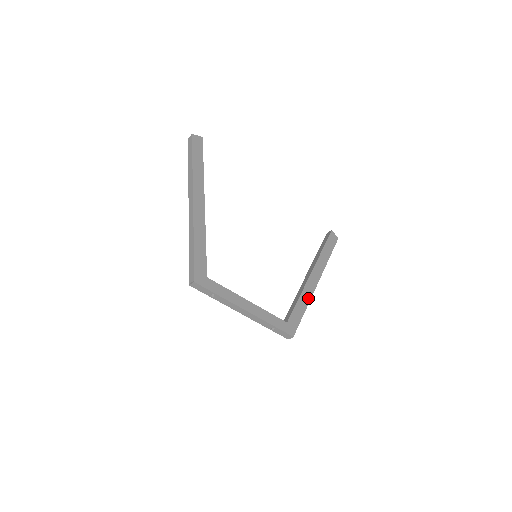
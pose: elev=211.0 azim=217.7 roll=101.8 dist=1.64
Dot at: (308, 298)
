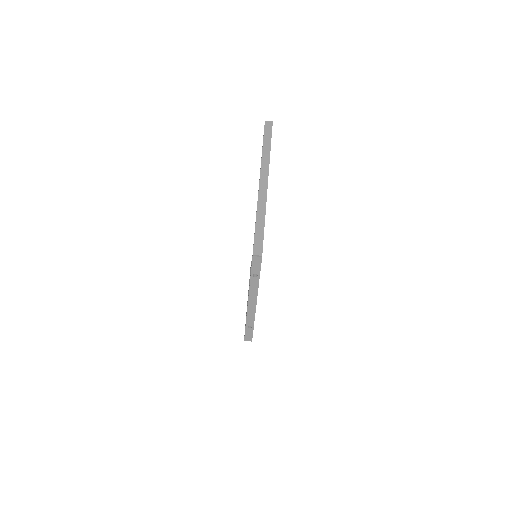
Dot at: occluded
